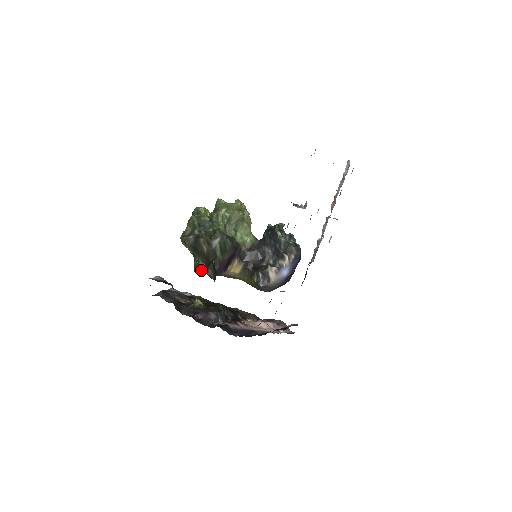
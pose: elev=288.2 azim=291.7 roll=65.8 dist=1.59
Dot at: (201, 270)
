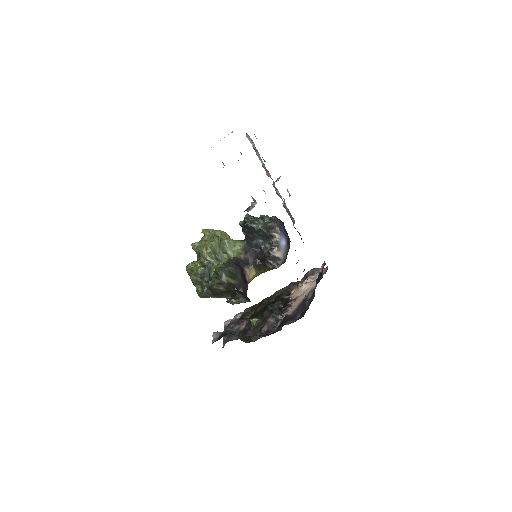
Dot at: occluded
